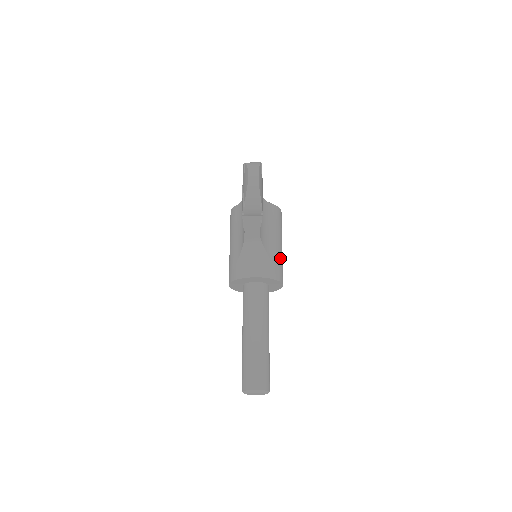
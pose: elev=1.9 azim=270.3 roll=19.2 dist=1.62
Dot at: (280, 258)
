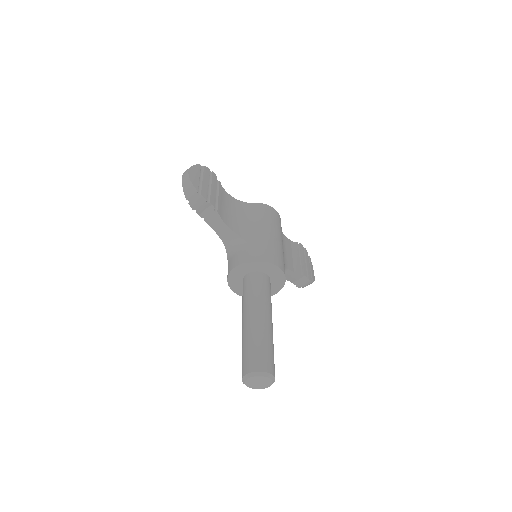
Dot at: (267, 243)
